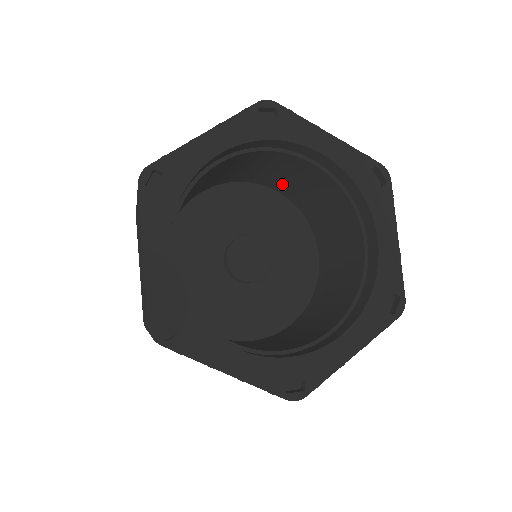
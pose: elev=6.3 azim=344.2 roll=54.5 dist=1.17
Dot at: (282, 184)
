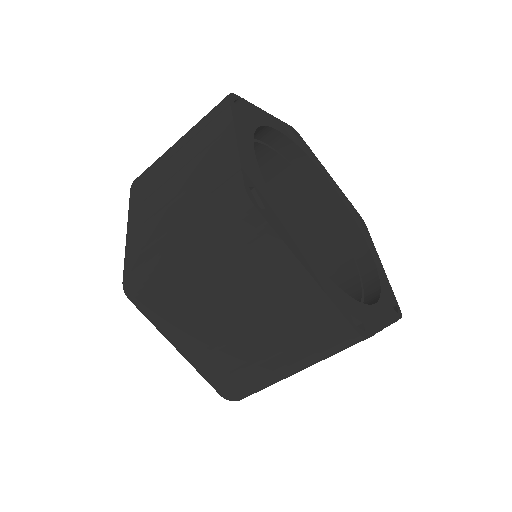
Dot at: occluded
